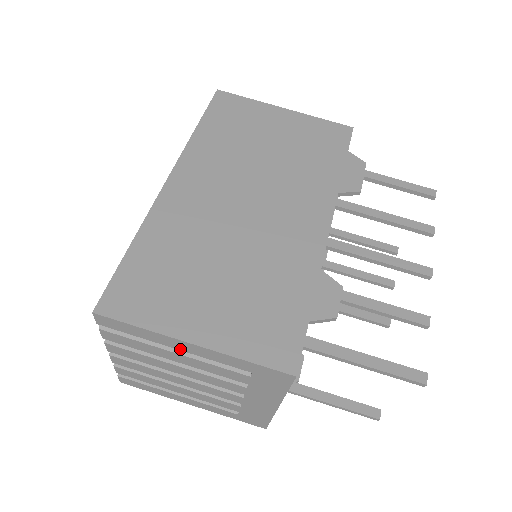
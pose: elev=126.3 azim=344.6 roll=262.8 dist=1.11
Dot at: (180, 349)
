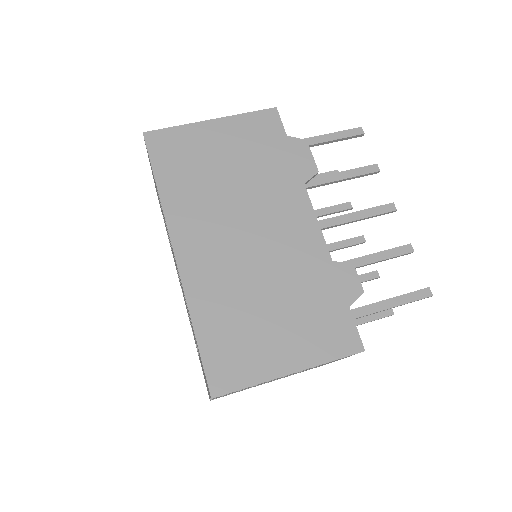
Dot at: occluded
